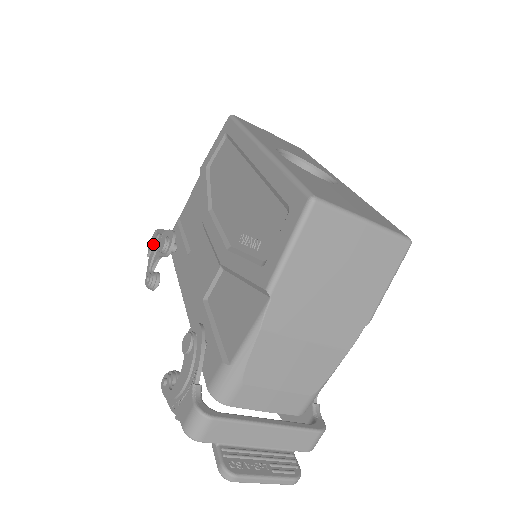
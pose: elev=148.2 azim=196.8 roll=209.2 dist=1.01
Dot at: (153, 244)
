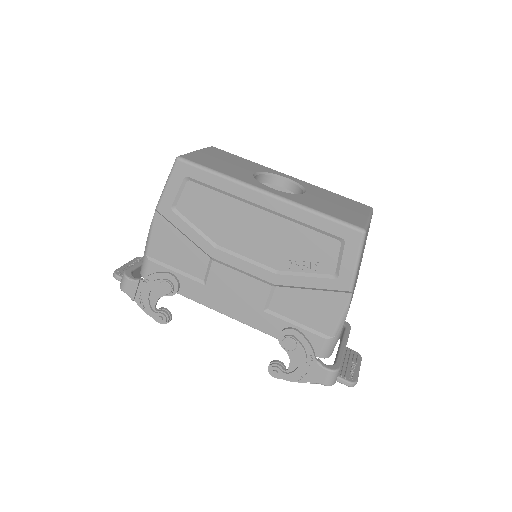
Dot at: (136, 289)
